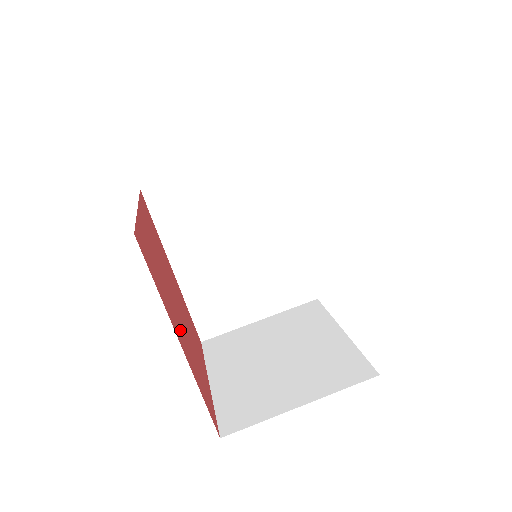
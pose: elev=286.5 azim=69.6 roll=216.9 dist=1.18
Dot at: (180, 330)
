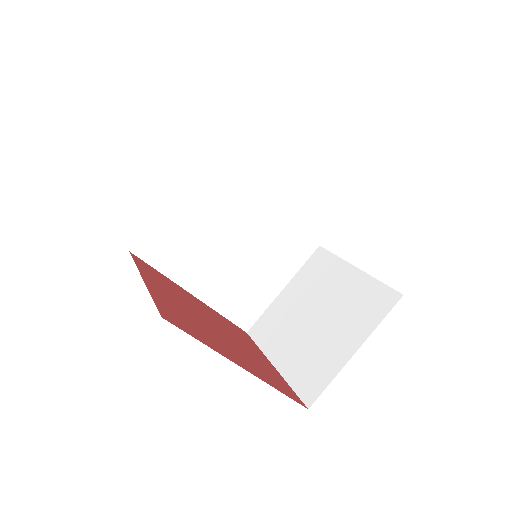
Dot at: (233, 353)
